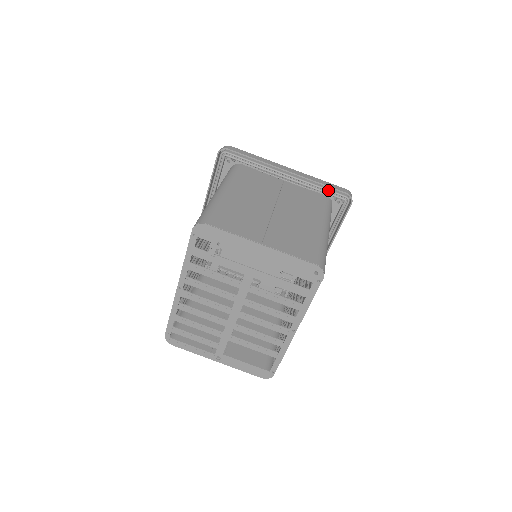
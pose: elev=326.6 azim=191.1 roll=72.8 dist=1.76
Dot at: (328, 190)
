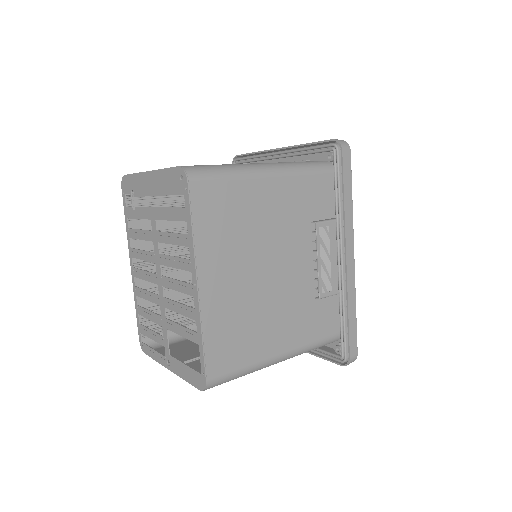
Dot at: (314, 147)
